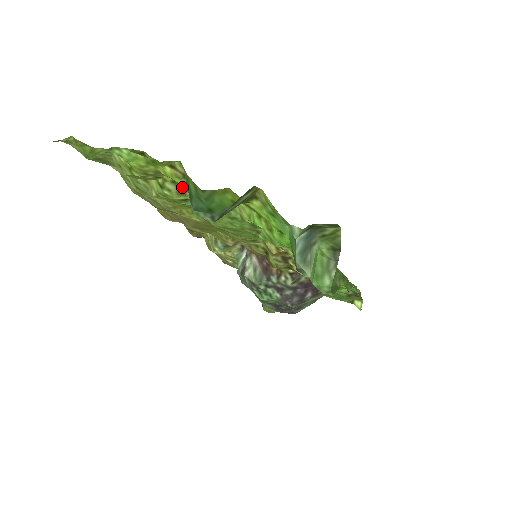
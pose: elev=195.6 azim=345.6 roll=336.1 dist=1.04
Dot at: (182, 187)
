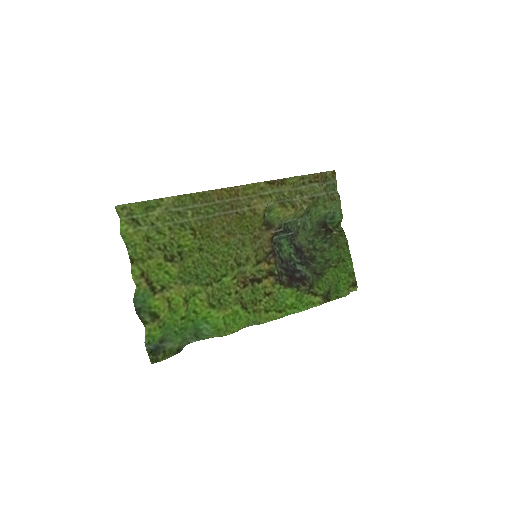
Dot at: (169, 259)
